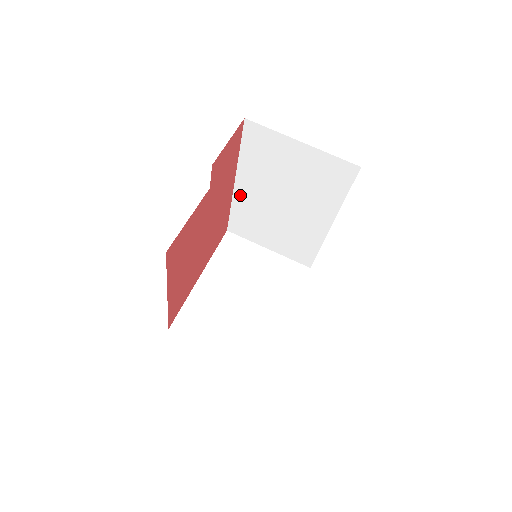
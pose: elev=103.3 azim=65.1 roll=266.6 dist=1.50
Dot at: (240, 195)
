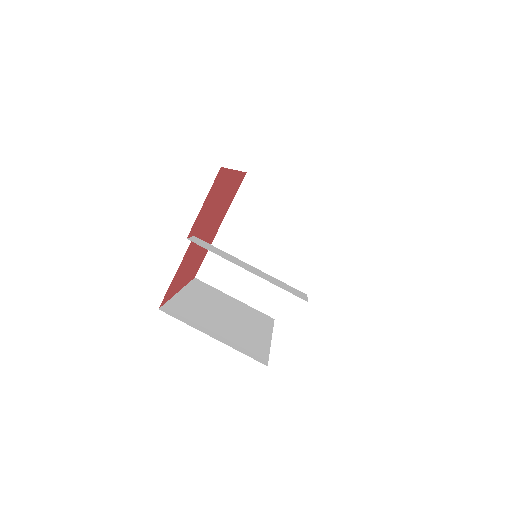
Dot at: occluded
